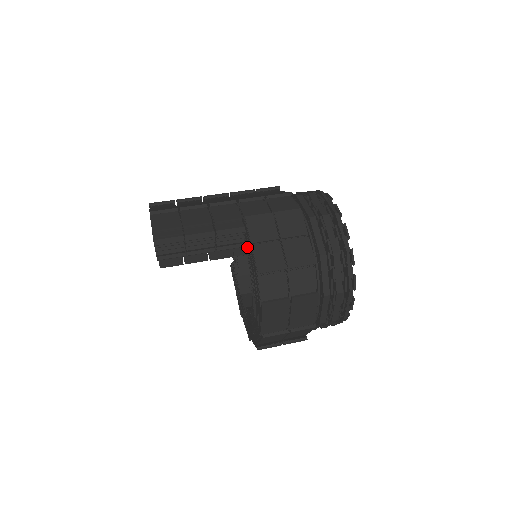
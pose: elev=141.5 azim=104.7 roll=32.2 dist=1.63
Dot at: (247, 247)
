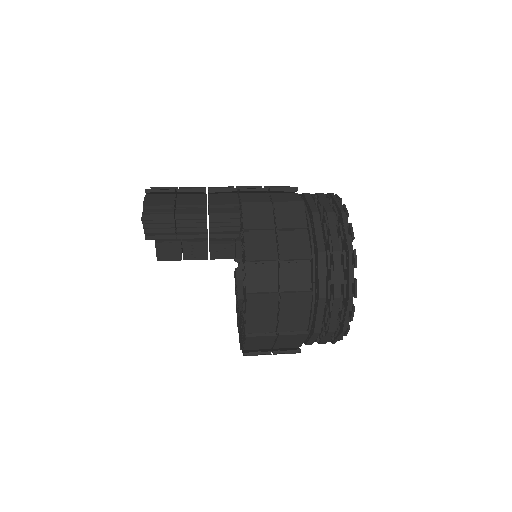
Dot at: occluded
